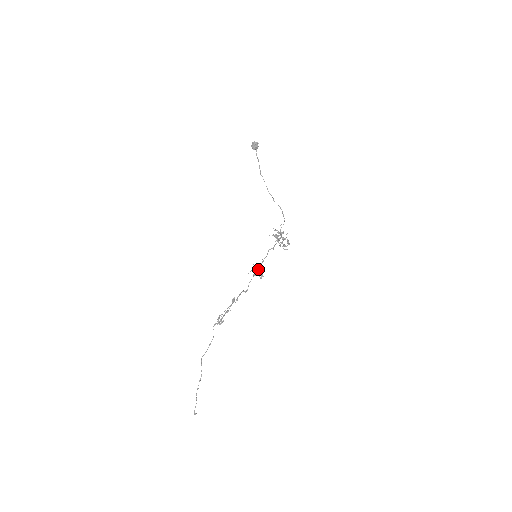
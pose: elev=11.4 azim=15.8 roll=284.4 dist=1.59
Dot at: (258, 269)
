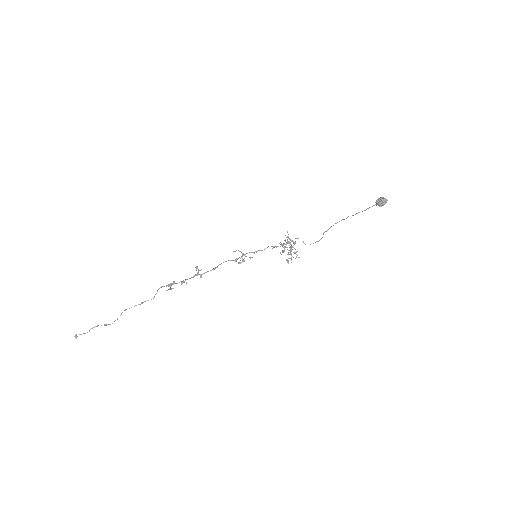
Dot at: (244, 261)
